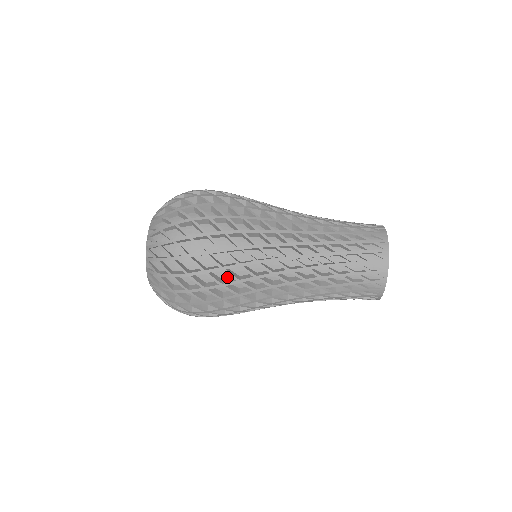
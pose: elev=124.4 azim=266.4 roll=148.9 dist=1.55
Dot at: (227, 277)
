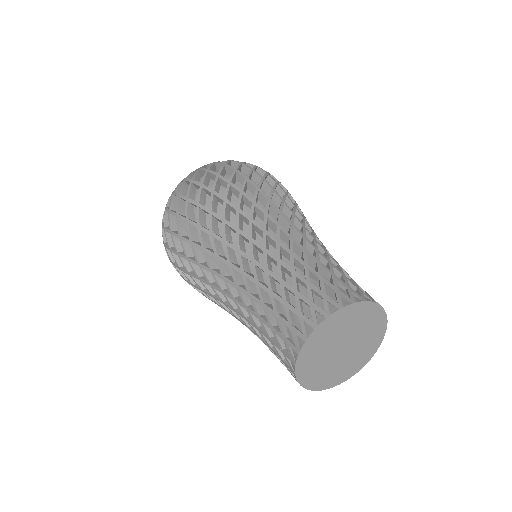
Dot at: occluded
